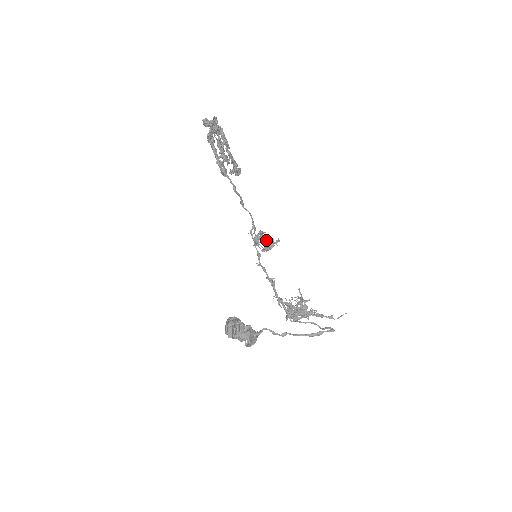
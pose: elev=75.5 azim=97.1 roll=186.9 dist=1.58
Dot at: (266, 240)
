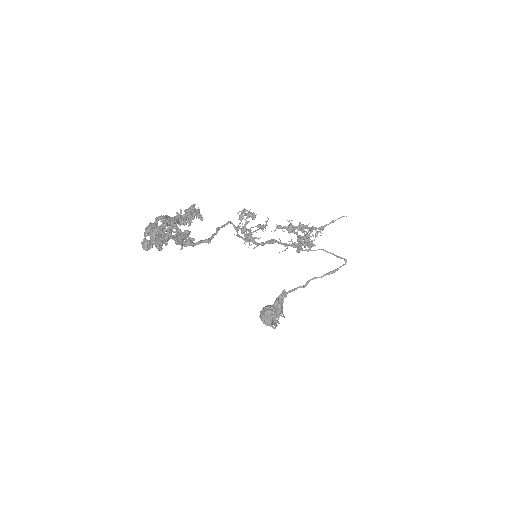
Dot at: occluded
